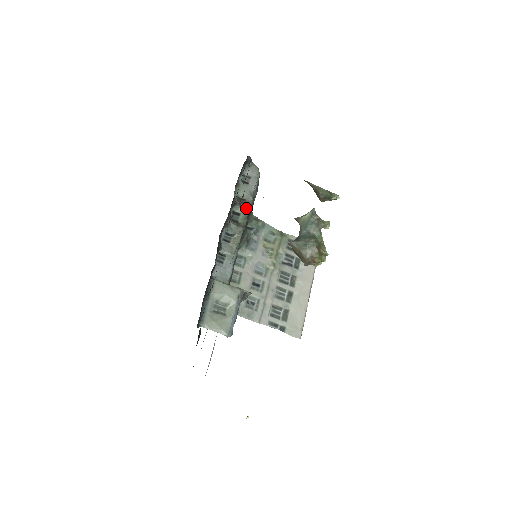
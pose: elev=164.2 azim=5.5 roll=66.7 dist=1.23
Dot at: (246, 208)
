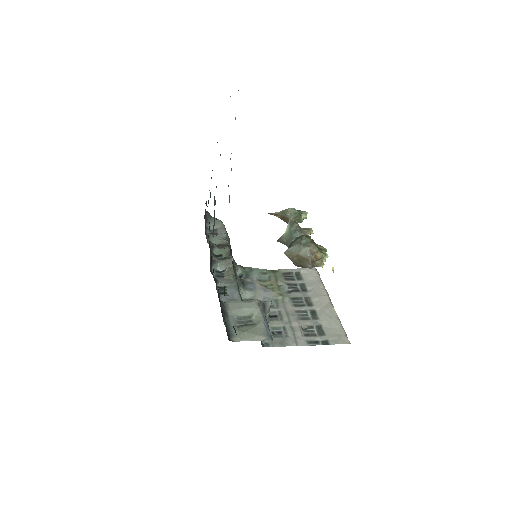
Dot at: (225, 248)
